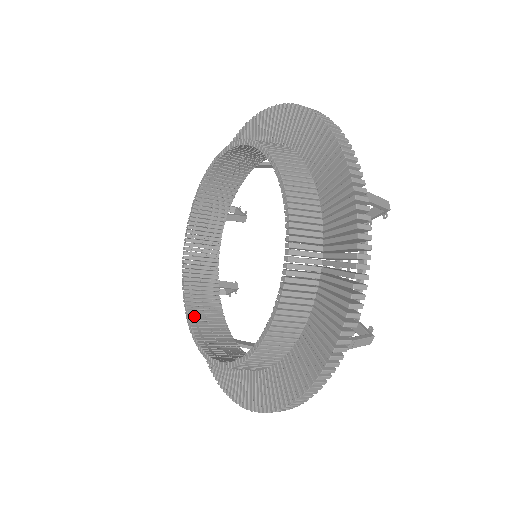
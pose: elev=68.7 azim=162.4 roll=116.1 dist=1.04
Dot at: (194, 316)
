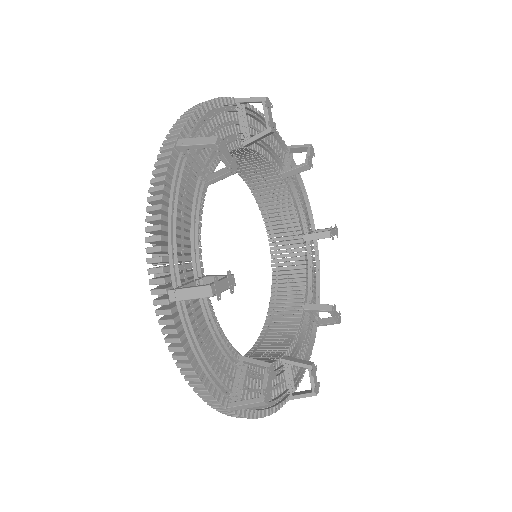
Dot at: (276, 278)
